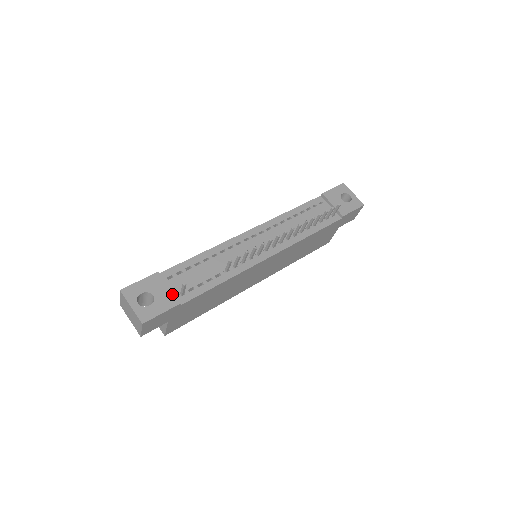
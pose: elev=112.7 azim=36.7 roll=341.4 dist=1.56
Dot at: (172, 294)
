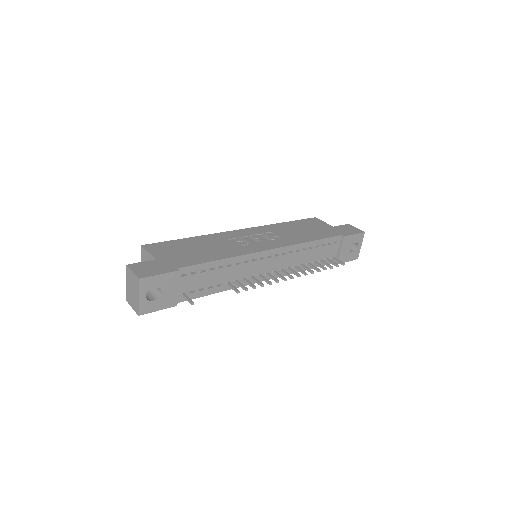
Dot at: (176, 296)
